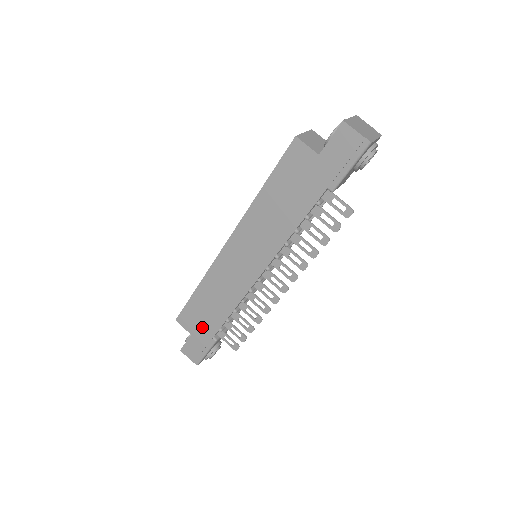
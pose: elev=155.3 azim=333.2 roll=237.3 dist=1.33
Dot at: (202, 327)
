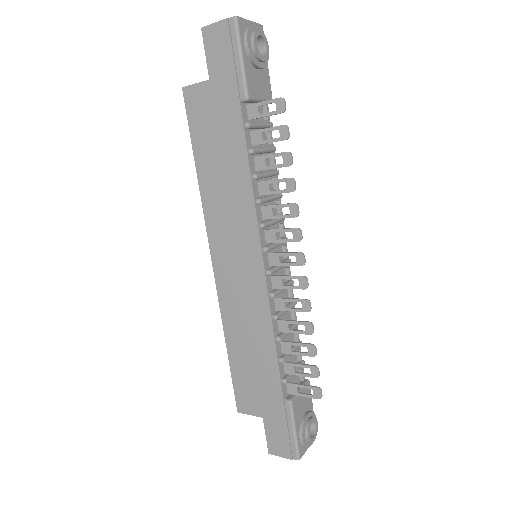
Dot at: (264, 395)
